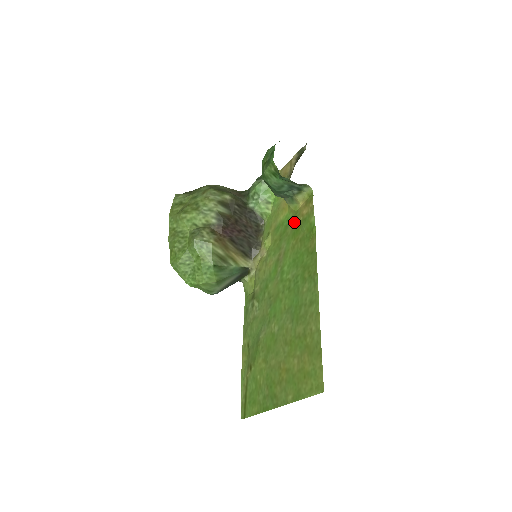
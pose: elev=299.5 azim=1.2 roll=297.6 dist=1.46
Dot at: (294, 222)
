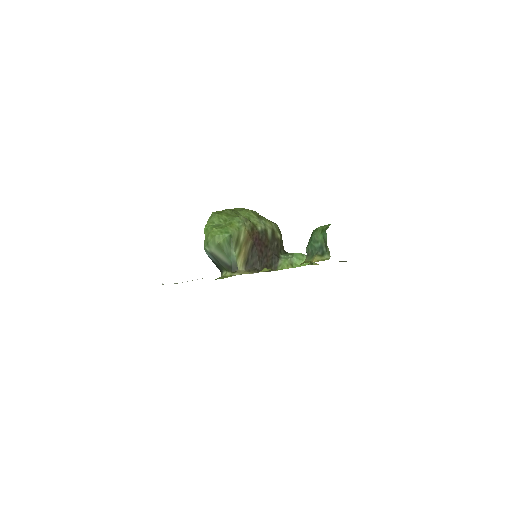
Dot at: occluded
